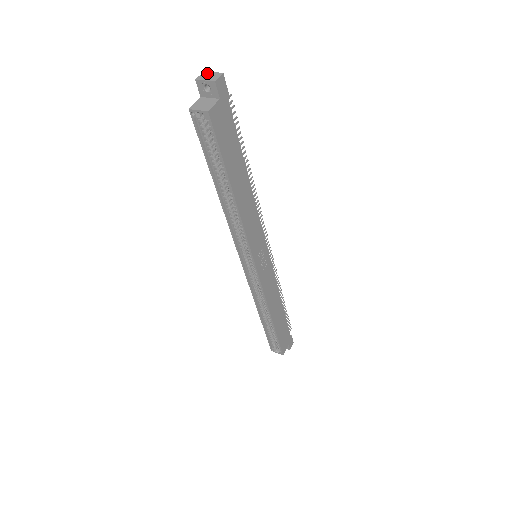
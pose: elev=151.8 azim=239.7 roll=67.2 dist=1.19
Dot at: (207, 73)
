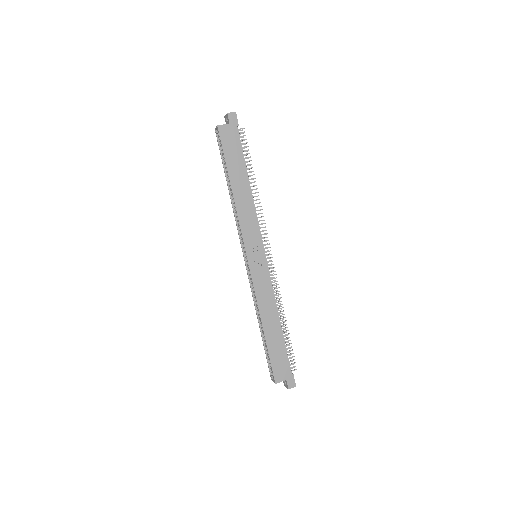
Dot at: occluded
